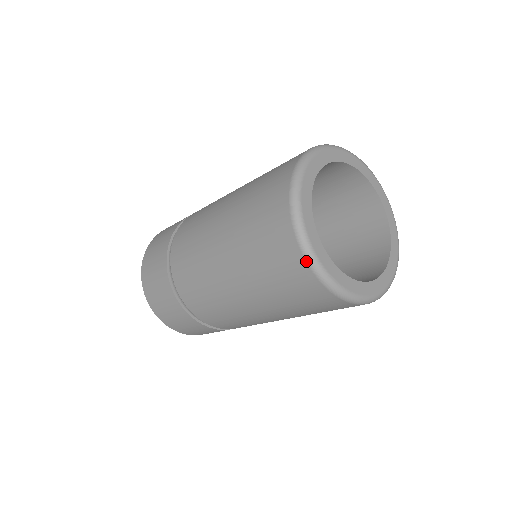
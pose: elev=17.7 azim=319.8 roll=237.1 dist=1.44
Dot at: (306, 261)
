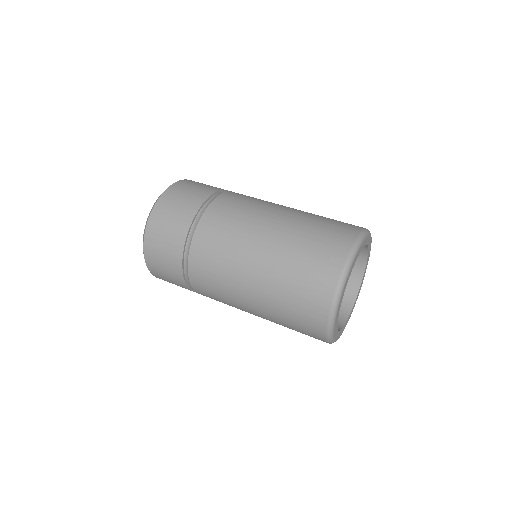
Dot at: (329, 314)
